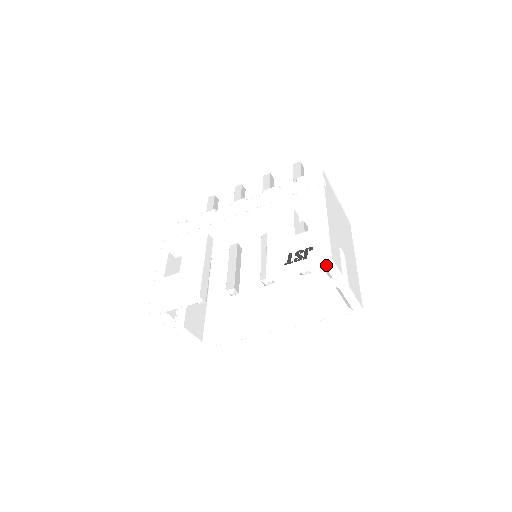
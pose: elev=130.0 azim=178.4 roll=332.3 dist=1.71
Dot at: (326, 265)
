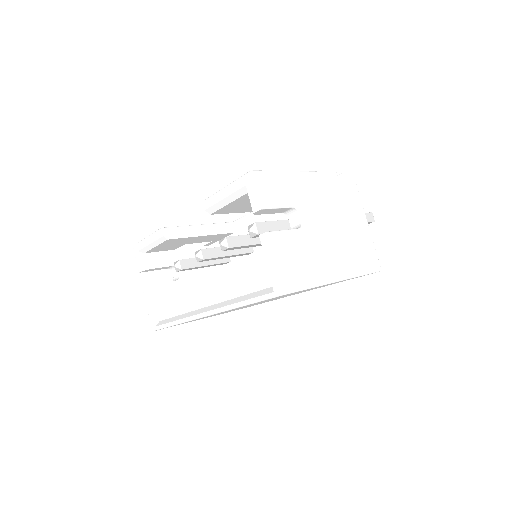
Dot at: (247, 184)
